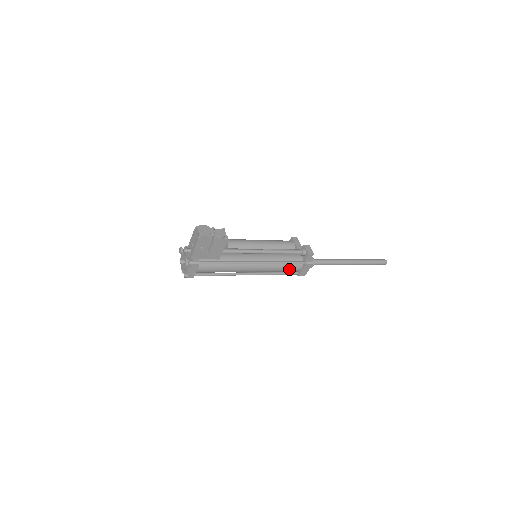
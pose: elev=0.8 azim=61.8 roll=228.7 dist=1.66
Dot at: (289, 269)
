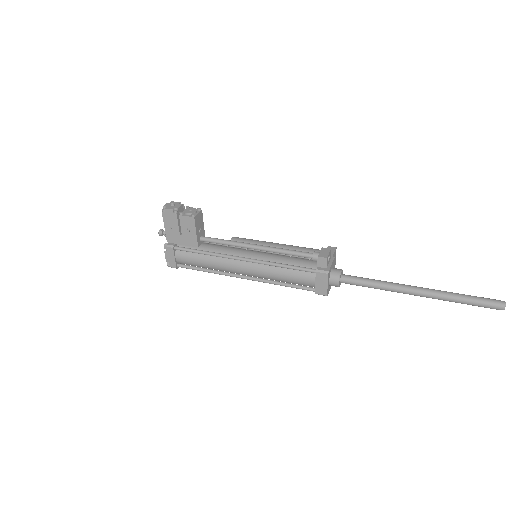
Dot at: (296, 278)
